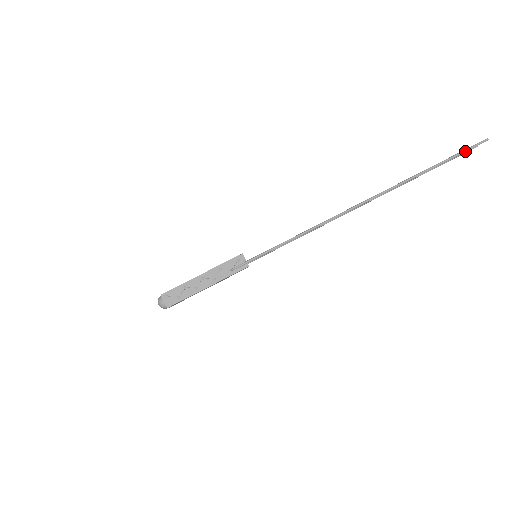
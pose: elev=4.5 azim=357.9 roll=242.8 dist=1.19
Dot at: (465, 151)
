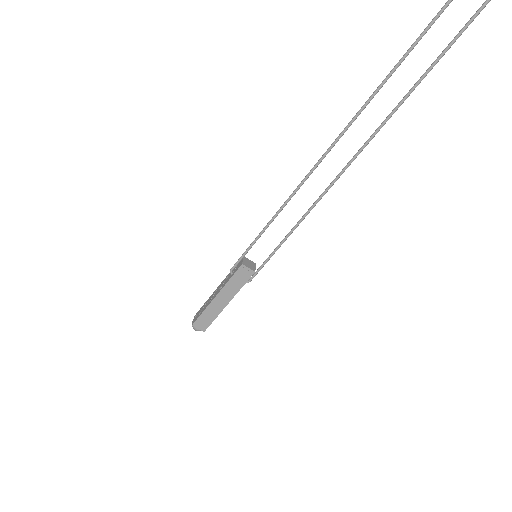
Dot at: (447, 3)
